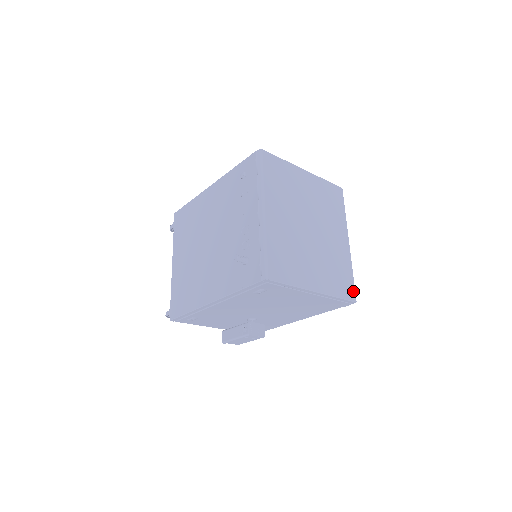
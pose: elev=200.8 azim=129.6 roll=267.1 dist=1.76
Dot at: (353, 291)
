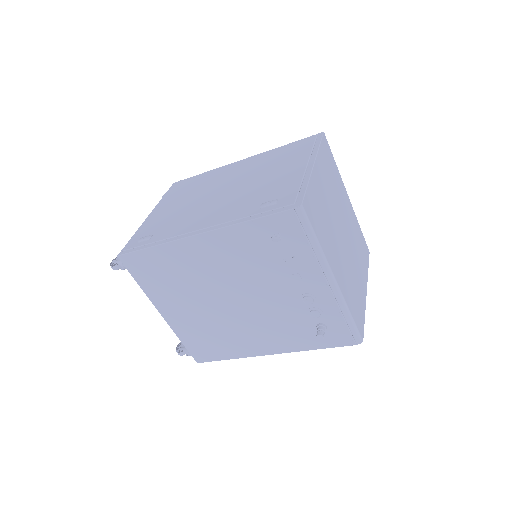
Dot at: (366, 245)
